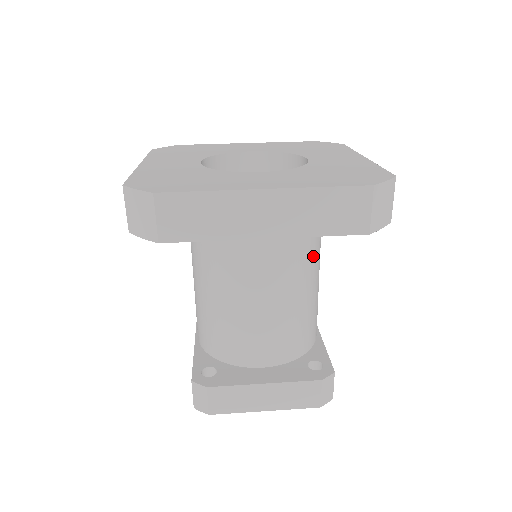
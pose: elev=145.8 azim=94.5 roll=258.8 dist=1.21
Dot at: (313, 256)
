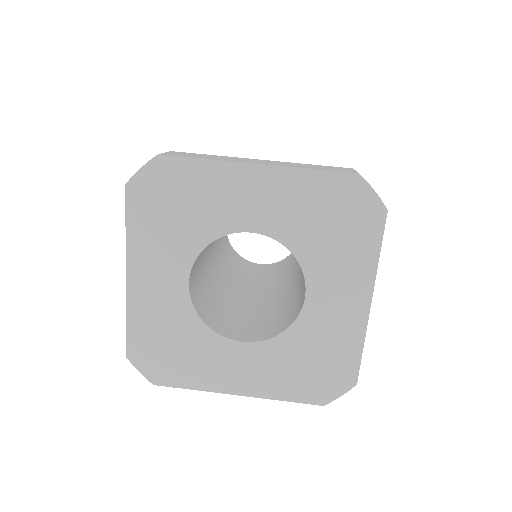
Dot at: occluded
